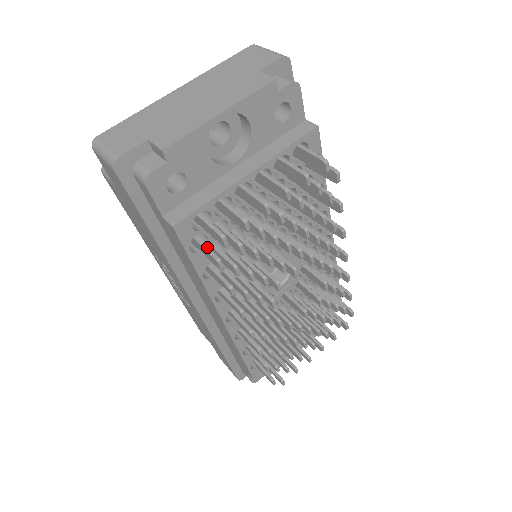
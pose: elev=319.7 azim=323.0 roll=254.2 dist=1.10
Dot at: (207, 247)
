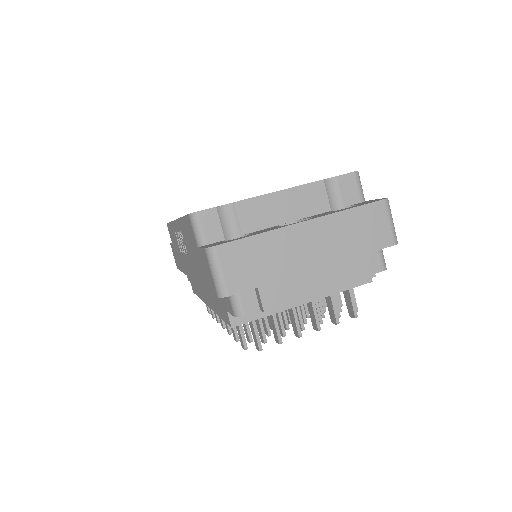
Dot at: (243, 334)
